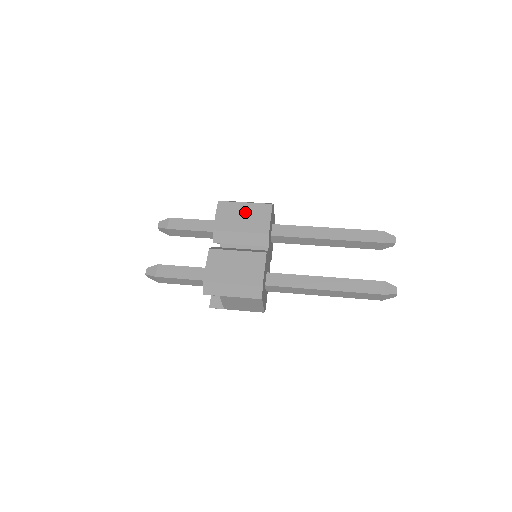
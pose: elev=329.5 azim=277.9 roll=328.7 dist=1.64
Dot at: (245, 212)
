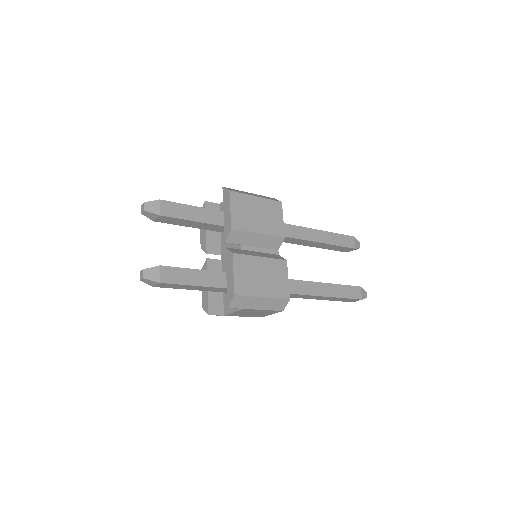
Dot at: (259, 209)
